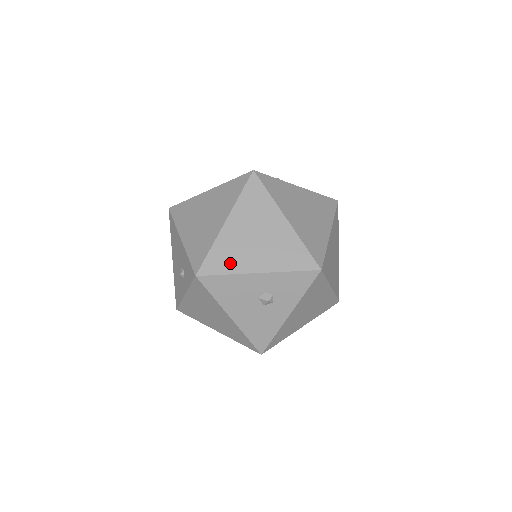
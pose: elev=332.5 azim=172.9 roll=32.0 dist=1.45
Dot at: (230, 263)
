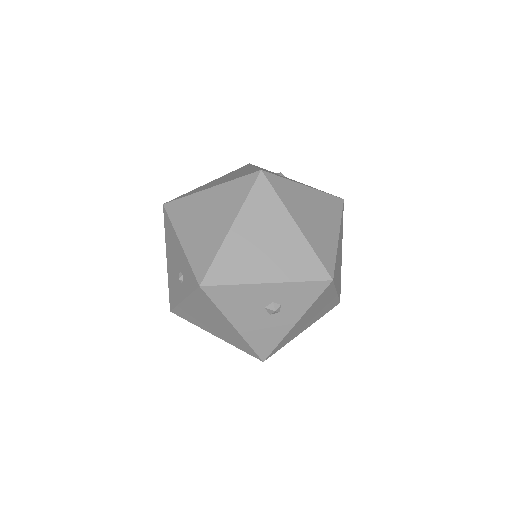
Dot at: (237, 272)
